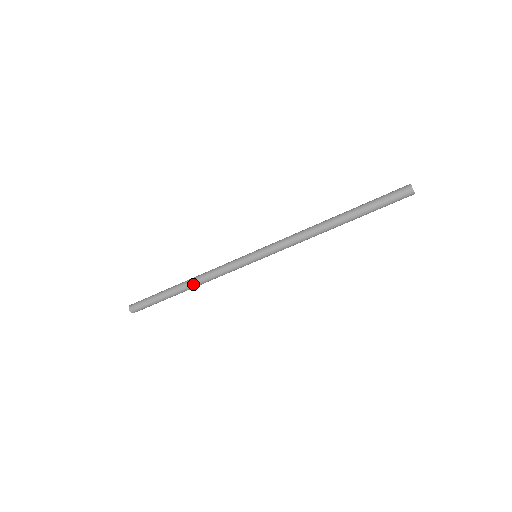
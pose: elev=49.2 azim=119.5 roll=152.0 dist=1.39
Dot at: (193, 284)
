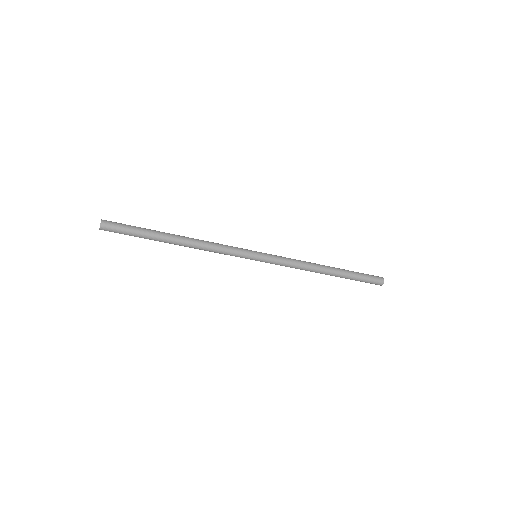
Dot at: (189, 242)
